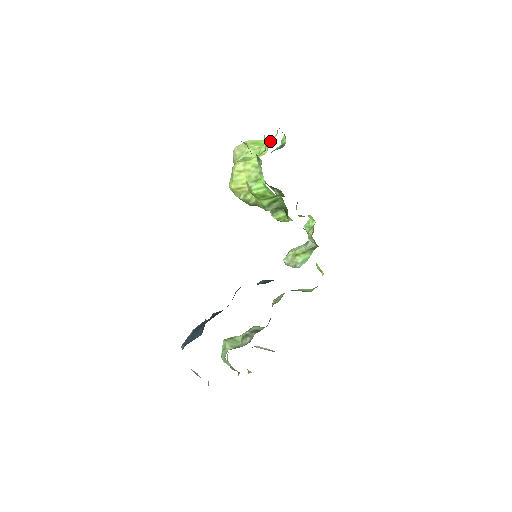
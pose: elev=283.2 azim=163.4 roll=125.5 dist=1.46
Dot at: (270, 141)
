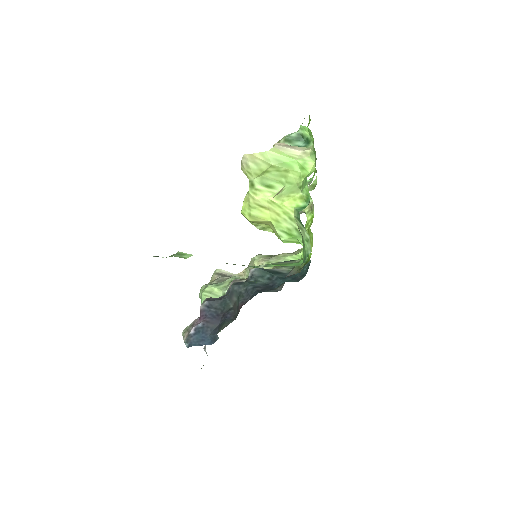
Dot at: (305, 172)
